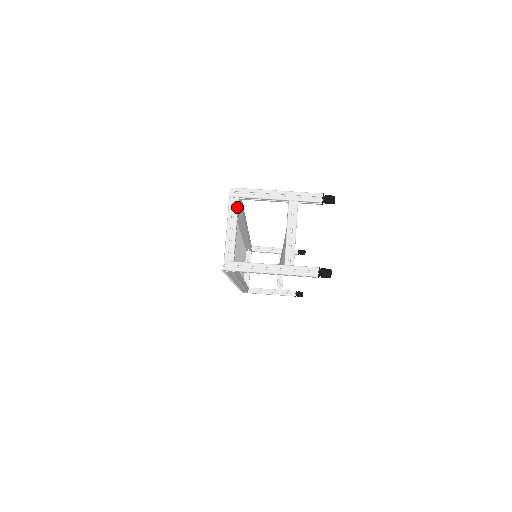
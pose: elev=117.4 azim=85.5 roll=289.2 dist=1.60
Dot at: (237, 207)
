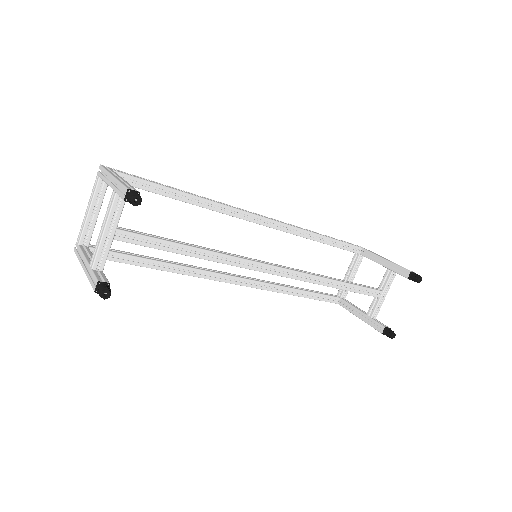
Dot at: (95, 188)
